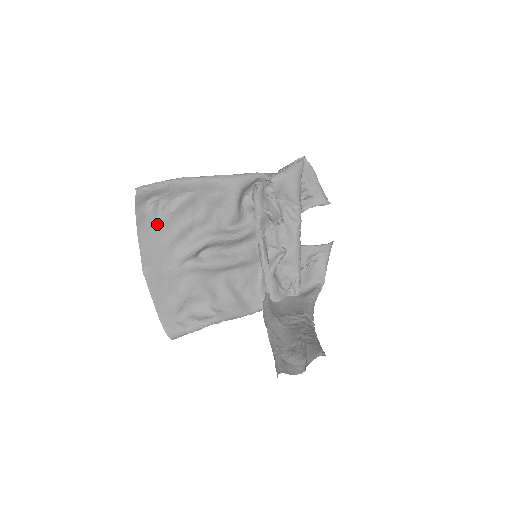
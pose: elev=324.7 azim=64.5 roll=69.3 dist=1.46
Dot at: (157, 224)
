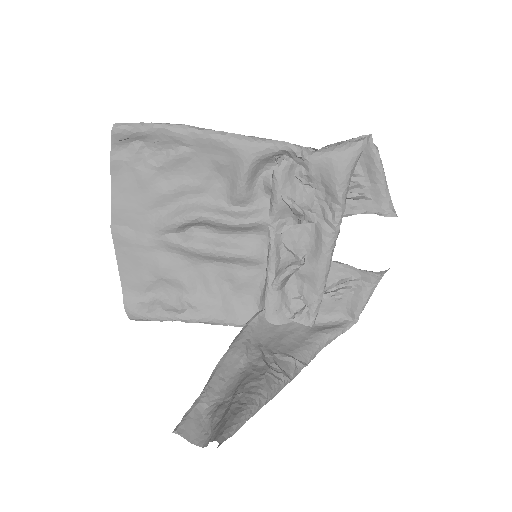
Dot at: (137, 177)
